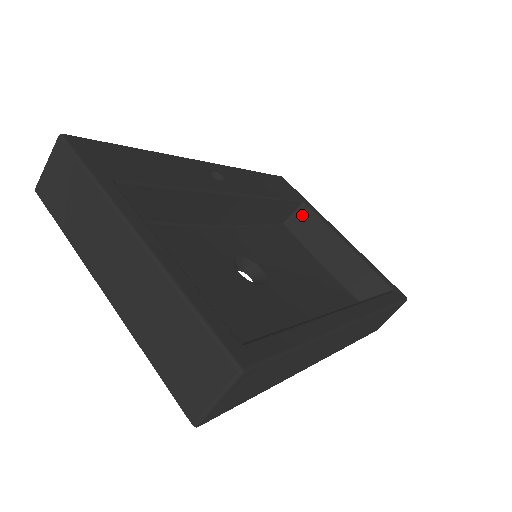
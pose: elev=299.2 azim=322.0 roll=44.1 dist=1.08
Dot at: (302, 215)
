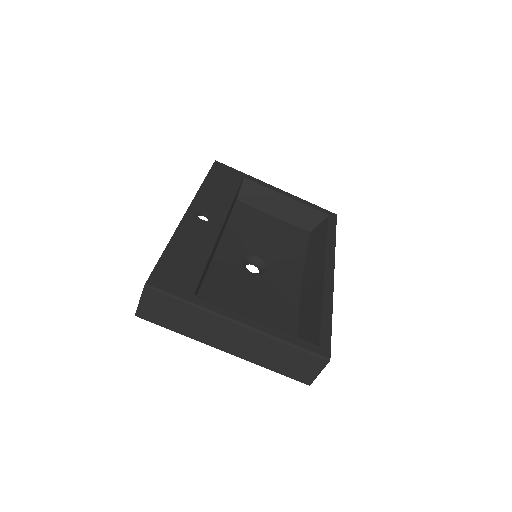
Dot at: (247, 188)
